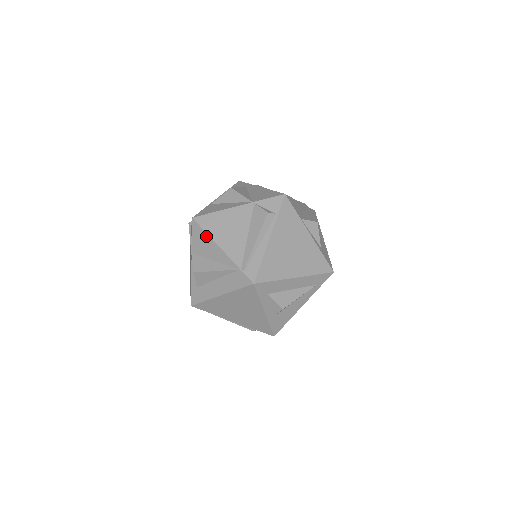
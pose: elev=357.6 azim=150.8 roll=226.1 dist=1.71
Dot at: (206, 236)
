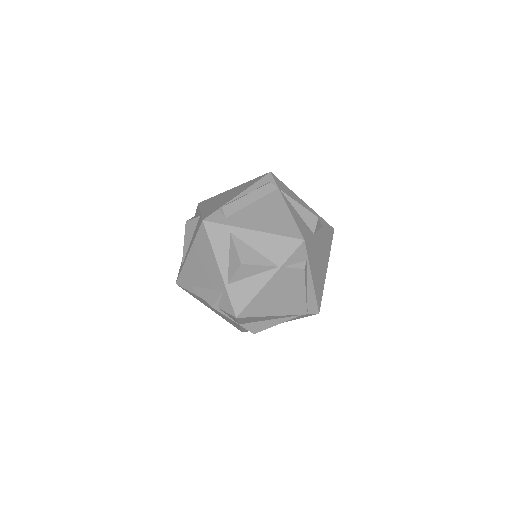
Dot at: (258, 318)
